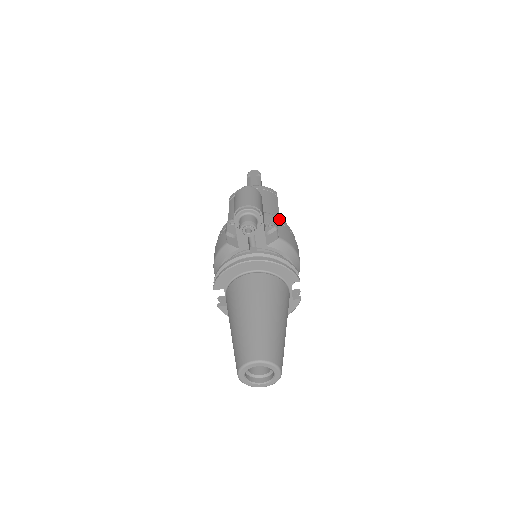
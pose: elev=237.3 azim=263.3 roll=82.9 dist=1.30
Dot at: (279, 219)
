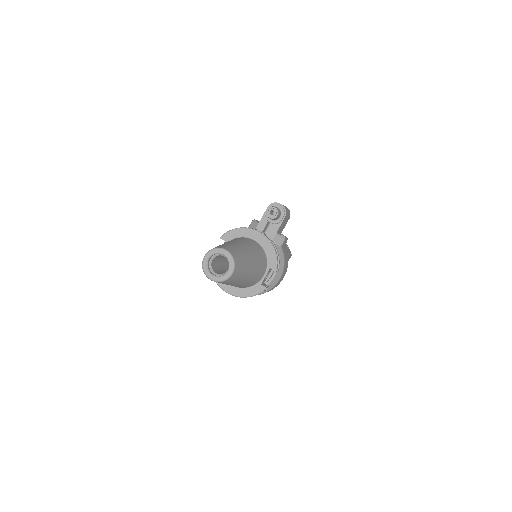
Dot at: (286, 250)
